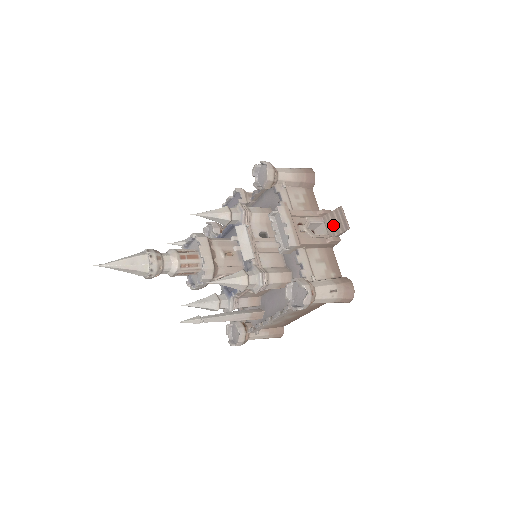
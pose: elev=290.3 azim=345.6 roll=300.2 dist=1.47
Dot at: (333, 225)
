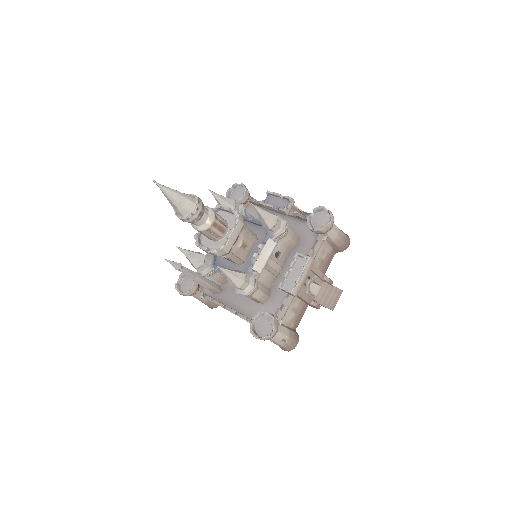
Dot at: (325, 296)
